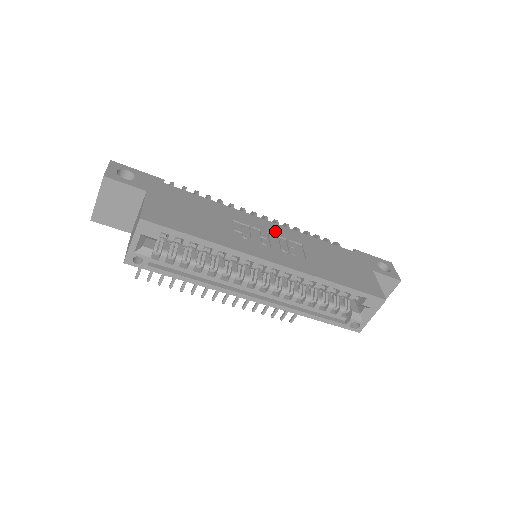
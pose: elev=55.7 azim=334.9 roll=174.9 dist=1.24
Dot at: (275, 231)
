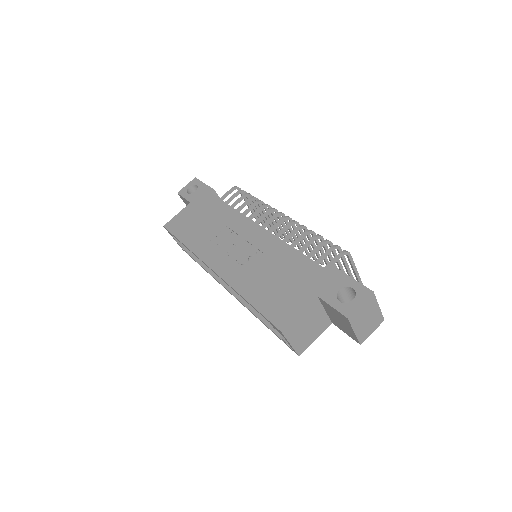
Dot at: (253, 238)
